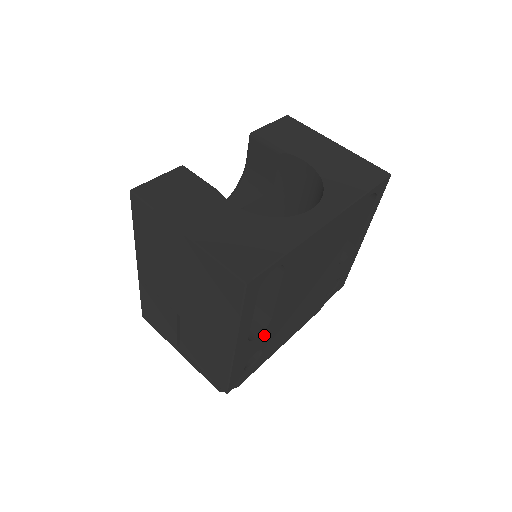
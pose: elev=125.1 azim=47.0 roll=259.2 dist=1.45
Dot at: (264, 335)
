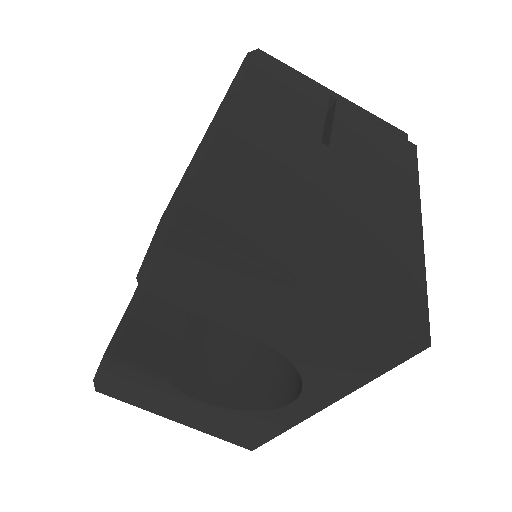
Dot at: occluded
